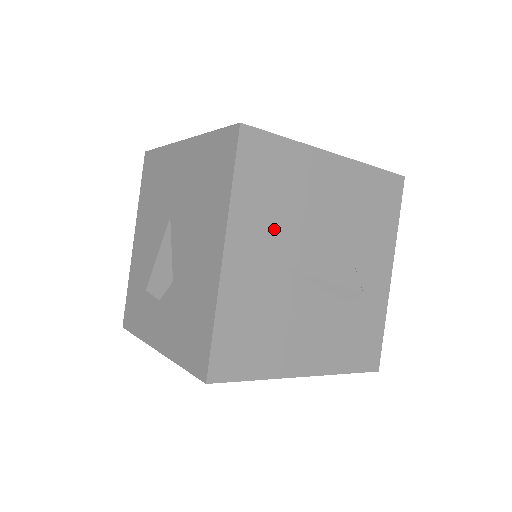
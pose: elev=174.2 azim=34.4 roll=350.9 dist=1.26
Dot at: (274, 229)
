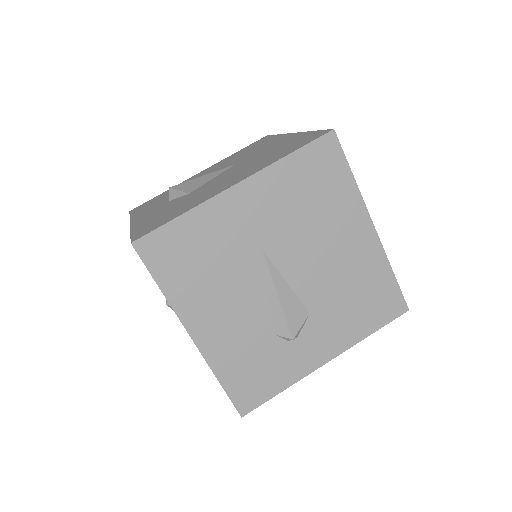
Dot at: (283, 215)
